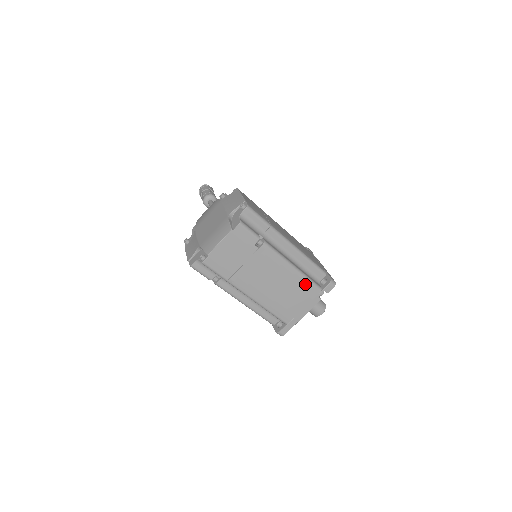
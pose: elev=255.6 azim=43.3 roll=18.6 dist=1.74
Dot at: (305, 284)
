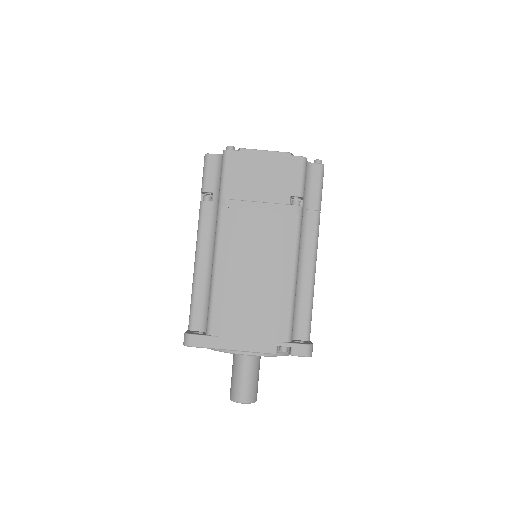
Dot at: (283, 309)
